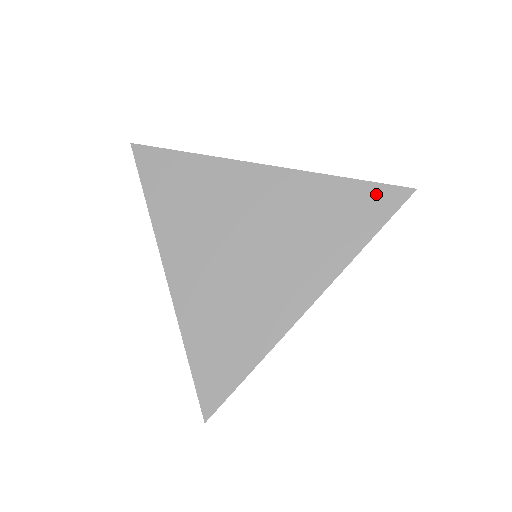
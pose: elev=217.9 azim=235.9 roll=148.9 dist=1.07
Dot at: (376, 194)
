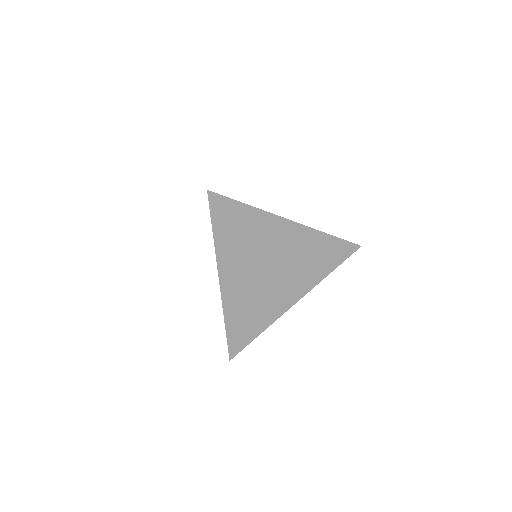
Dot at: occluded
